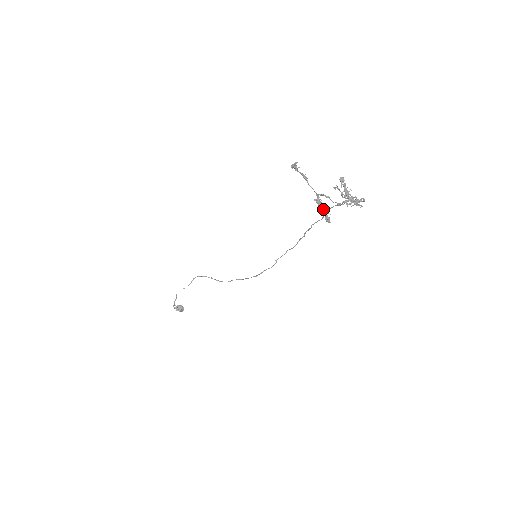
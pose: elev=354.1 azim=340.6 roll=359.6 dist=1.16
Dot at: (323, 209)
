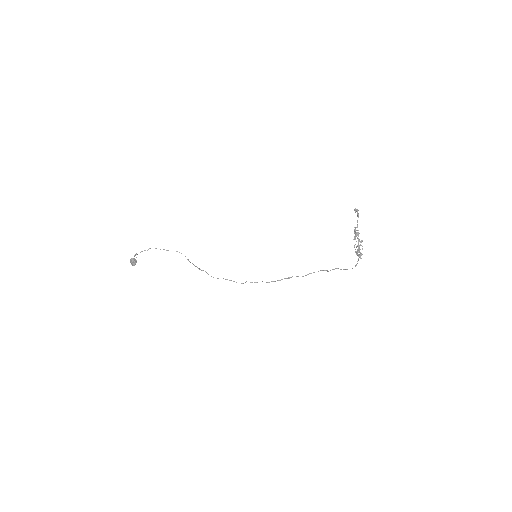
Dot at: (357, 232)
